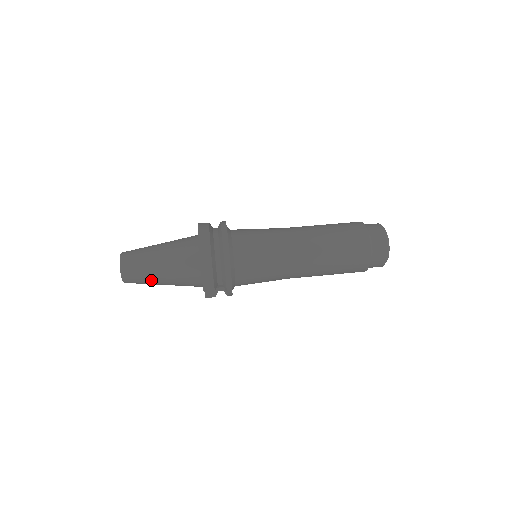
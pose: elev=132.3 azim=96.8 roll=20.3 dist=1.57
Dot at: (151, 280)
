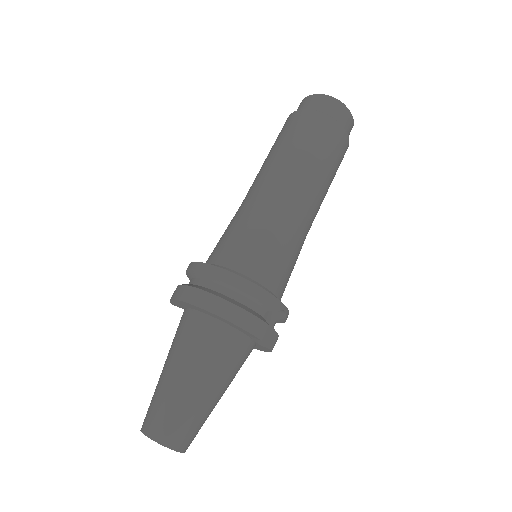
Dot at: (202, 408)
